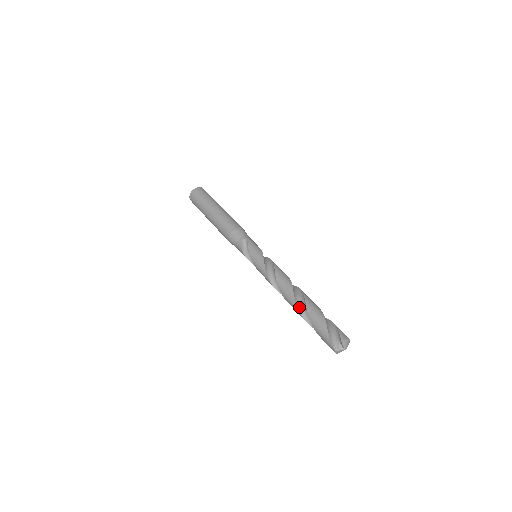
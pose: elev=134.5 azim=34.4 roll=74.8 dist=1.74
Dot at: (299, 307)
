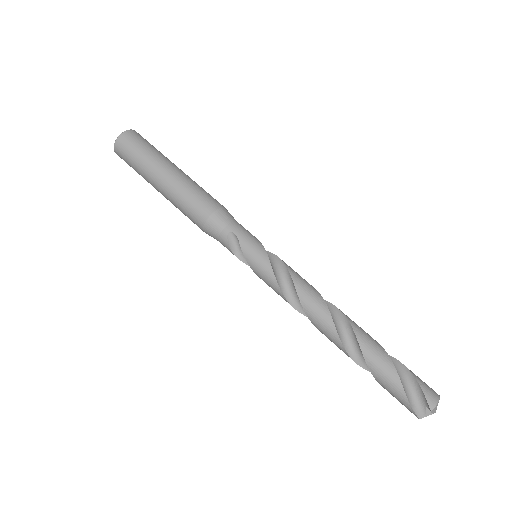
Dot at: (348, 349)
